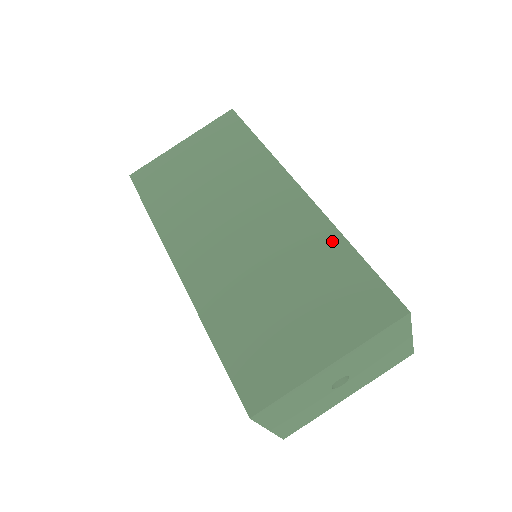
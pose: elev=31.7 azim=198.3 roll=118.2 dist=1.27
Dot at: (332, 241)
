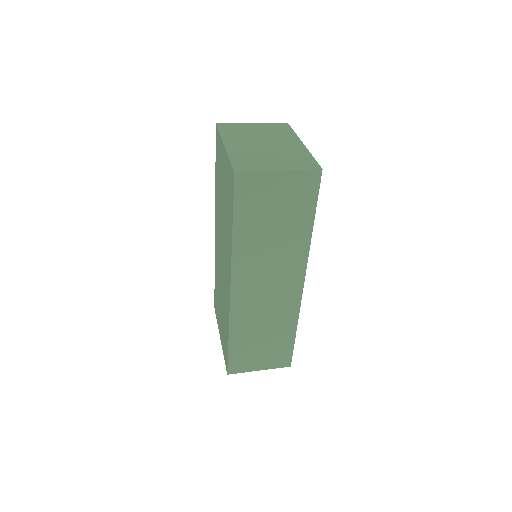
Dot at: (227, 325)
